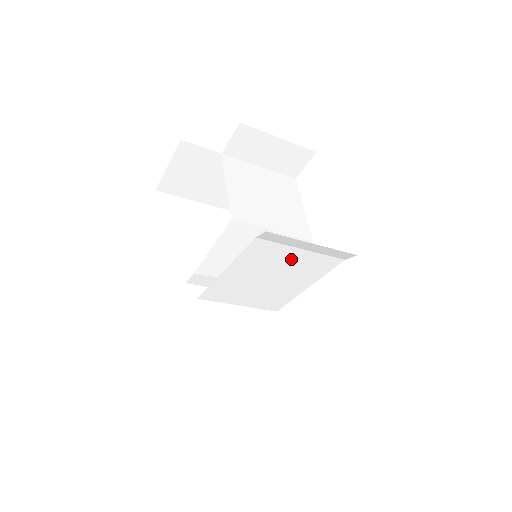
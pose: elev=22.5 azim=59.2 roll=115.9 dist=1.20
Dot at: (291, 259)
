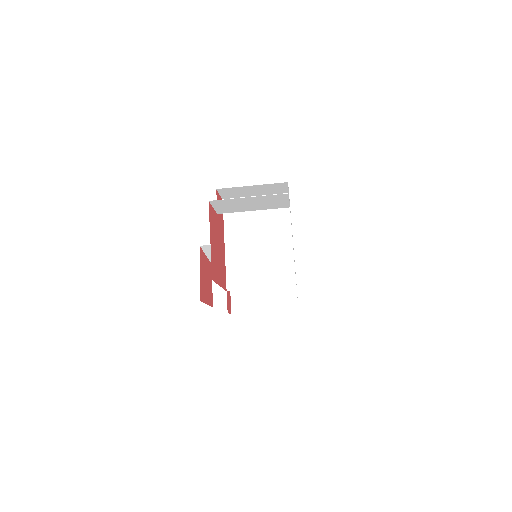
Dot at: (257, 220)
